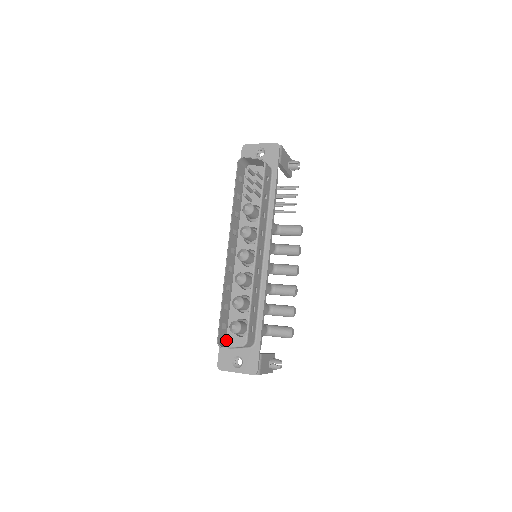
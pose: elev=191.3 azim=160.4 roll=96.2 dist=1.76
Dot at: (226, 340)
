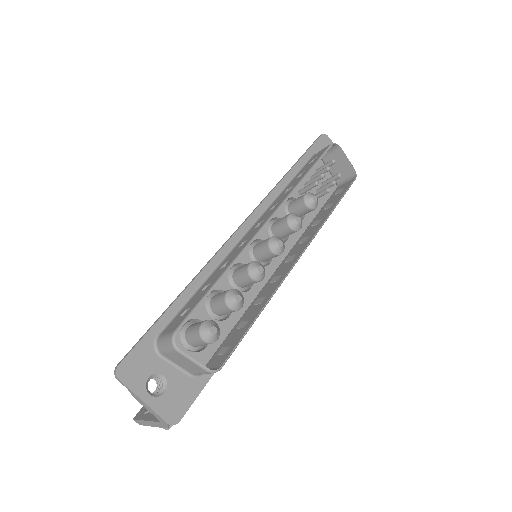
Dot at: (160, 335)
